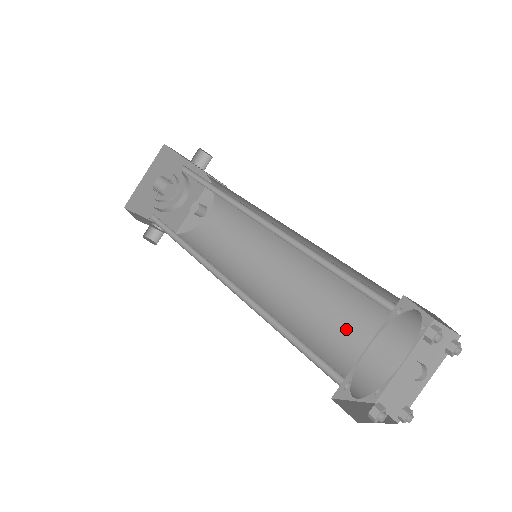
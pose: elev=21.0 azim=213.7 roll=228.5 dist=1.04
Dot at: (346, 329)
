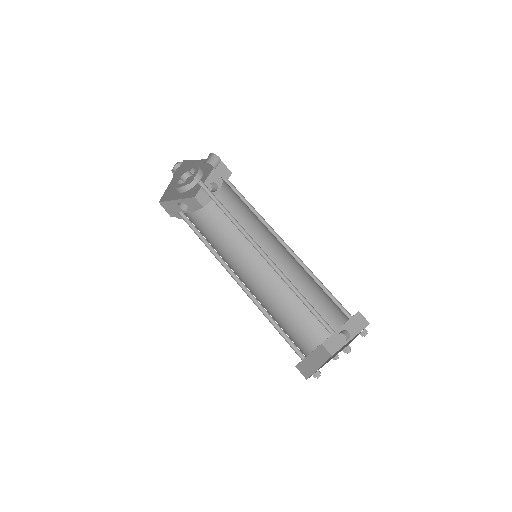
Dot at: (310, 303)
